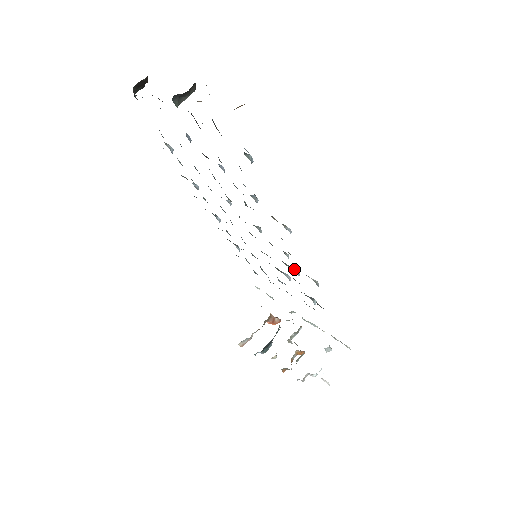
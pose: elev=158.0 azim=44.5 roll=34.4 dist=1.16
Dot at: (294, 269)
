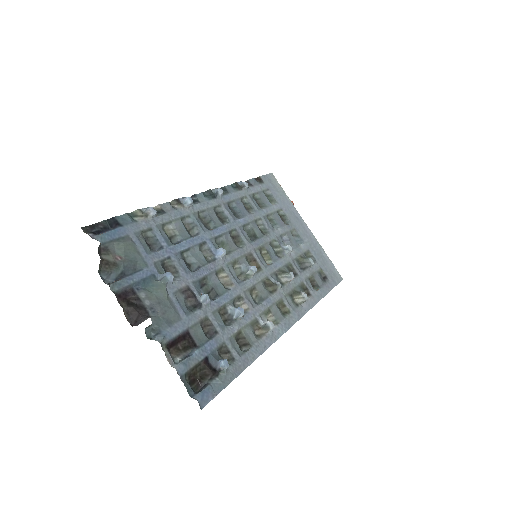
Dot at: (289, 279)
